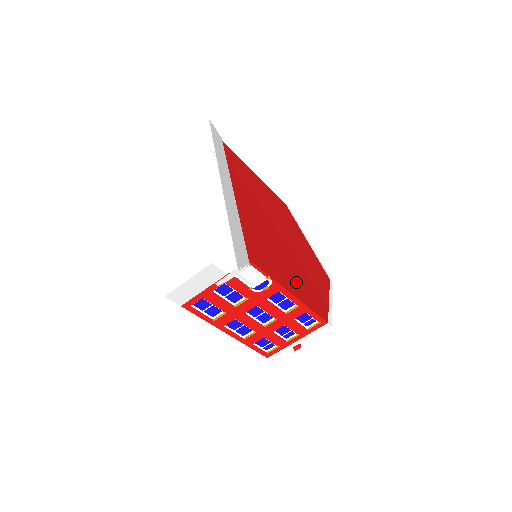
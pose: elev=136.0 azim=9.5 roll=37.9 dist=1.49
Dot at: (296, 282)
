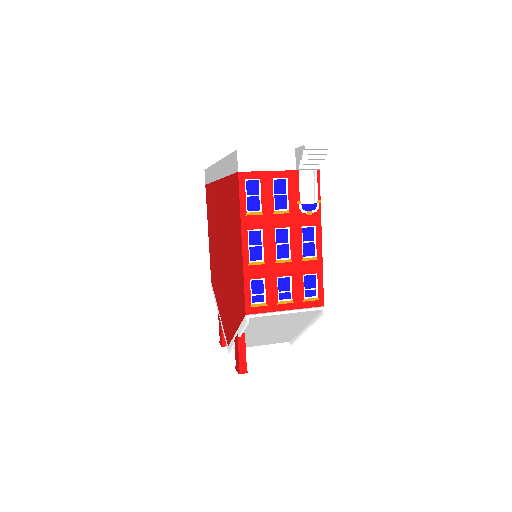
Dot at: occluded
